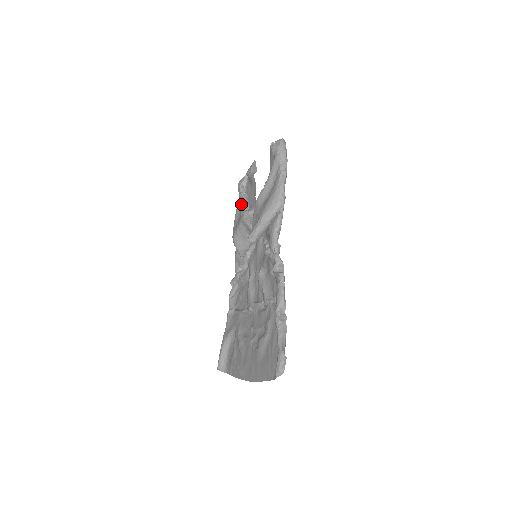
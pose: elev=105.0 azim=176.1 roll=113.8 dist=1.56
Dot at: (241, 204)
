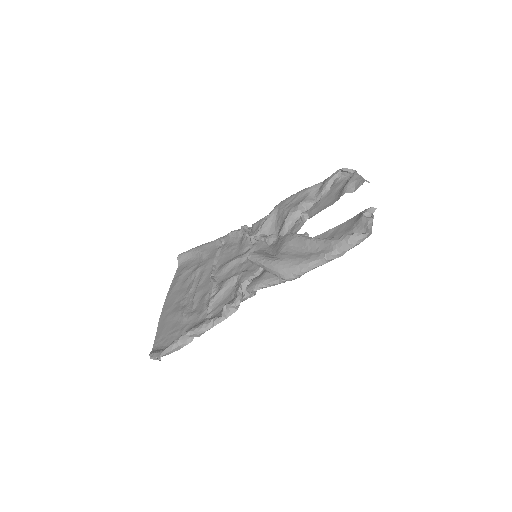
Dot at: (317, 189)
